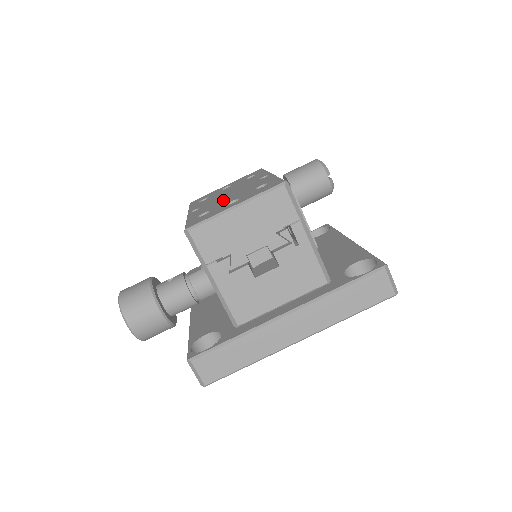
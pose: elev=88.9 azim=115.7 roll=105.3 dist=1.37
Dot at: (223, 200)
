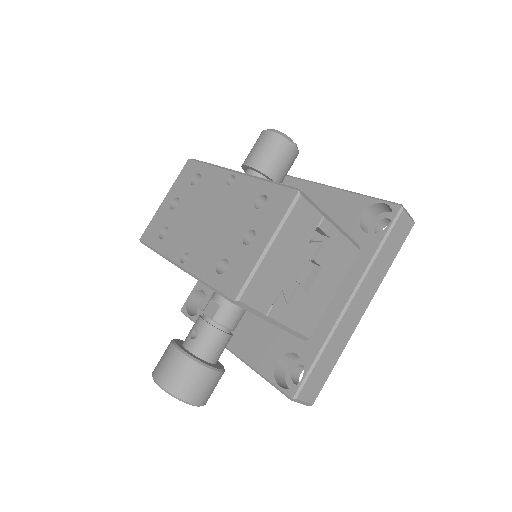
Dot at: (218, 234)
